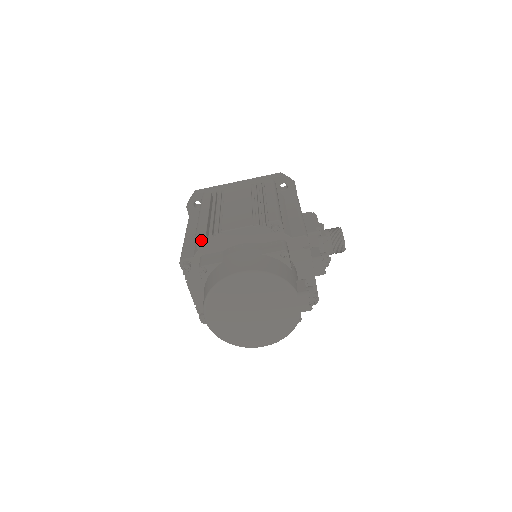
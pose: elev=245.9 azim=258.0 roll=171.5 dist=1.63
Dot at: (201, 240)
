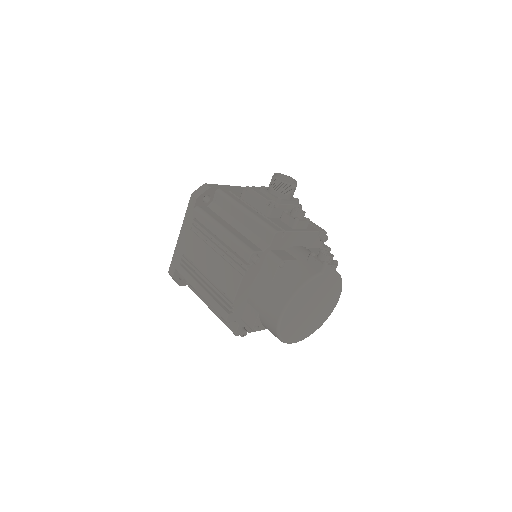
Dot at: (230, 318)
